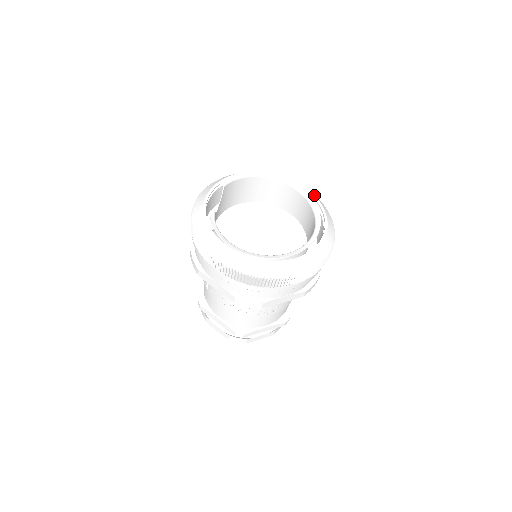
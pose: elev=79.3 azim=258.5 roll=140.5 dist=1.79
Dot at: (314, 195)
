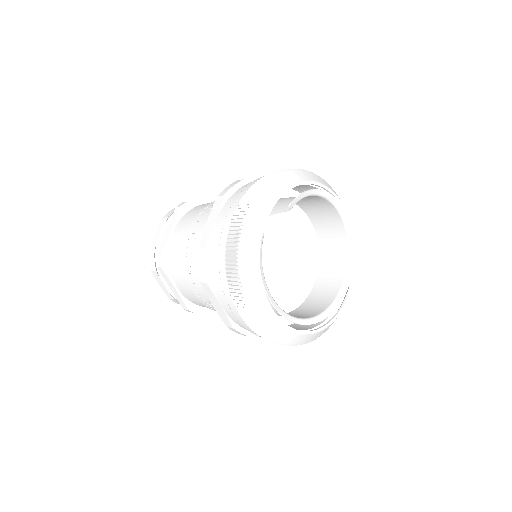
Dot at: occluded
